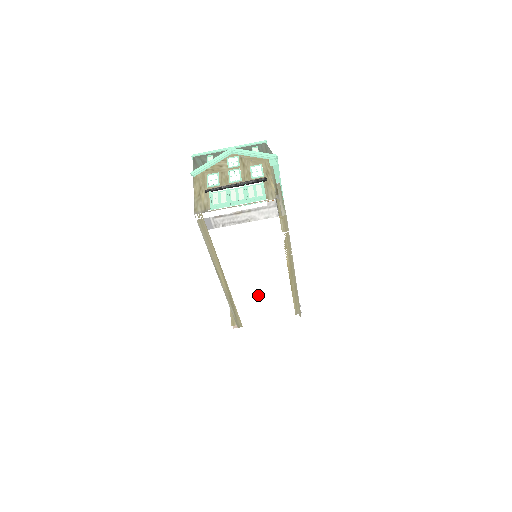
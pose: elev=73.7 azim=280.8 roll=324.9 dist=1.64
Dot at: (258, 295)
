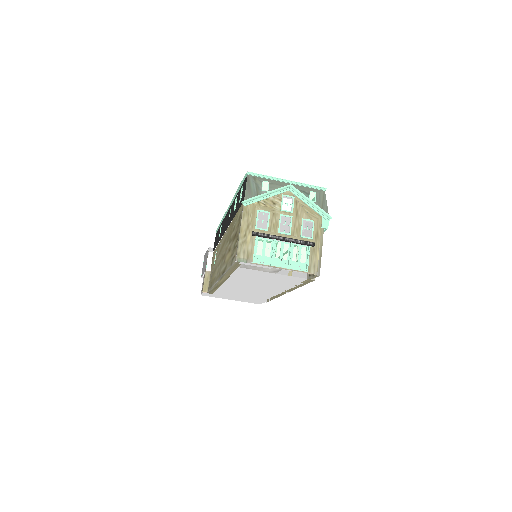
Dot at: (243, 290)
